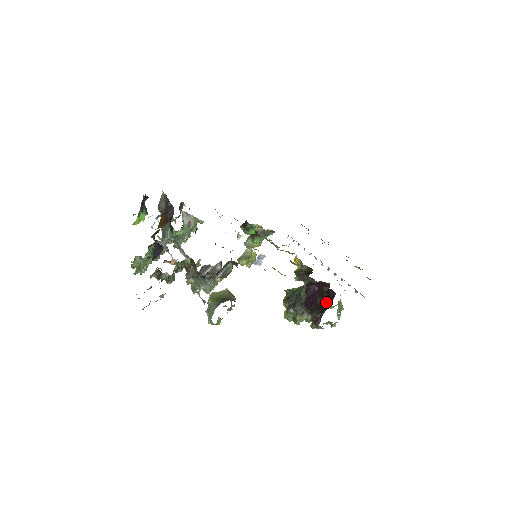
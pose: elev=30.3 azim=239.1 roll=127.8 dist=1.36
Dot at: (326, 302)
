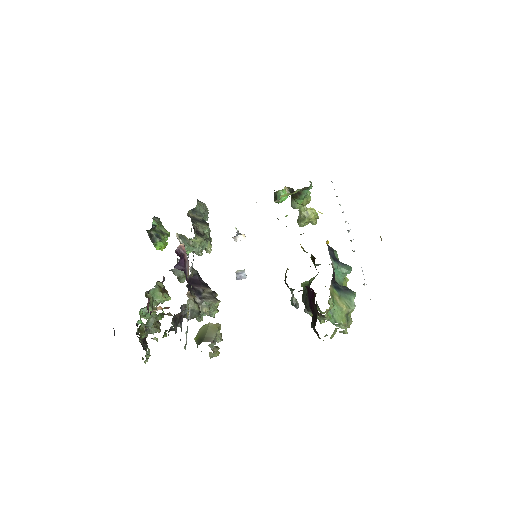
Dot at: occluded
